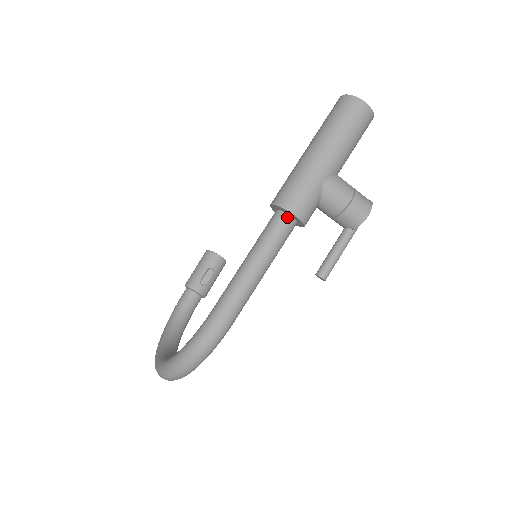
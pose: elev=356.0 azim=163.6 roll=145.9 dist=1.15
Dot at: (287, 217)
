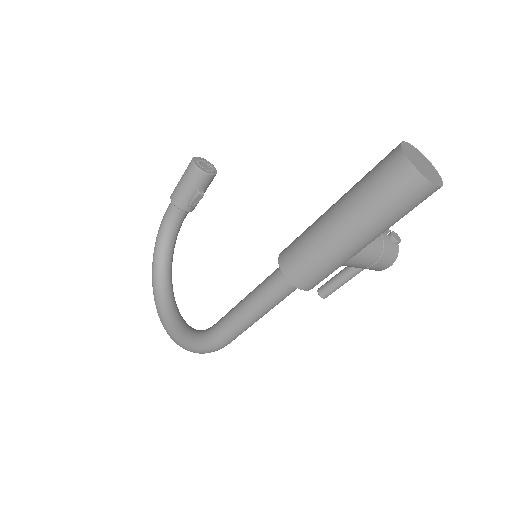
Dot at: occluded
